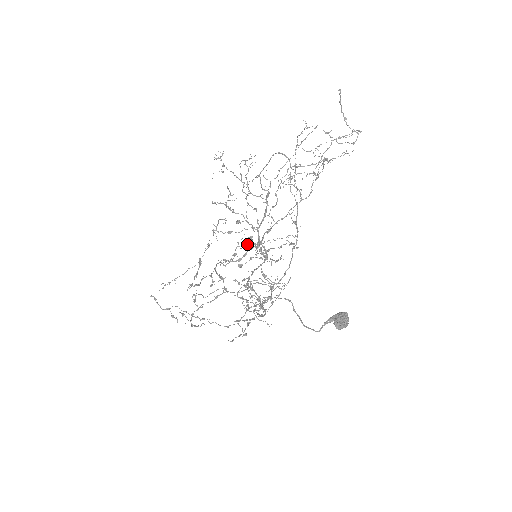
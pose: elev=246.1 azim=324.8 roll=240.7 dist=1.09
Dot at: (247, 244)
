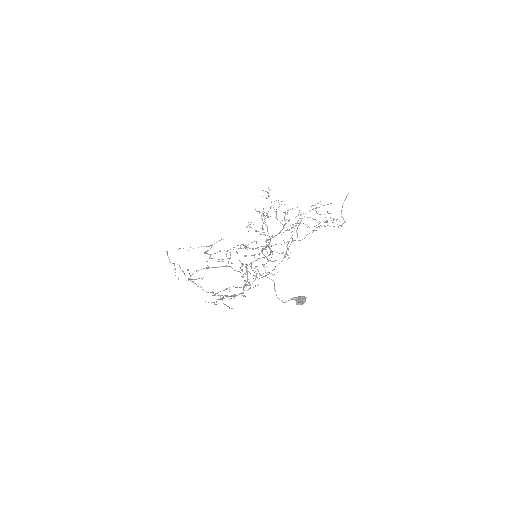
Dot at: (266, 241)
